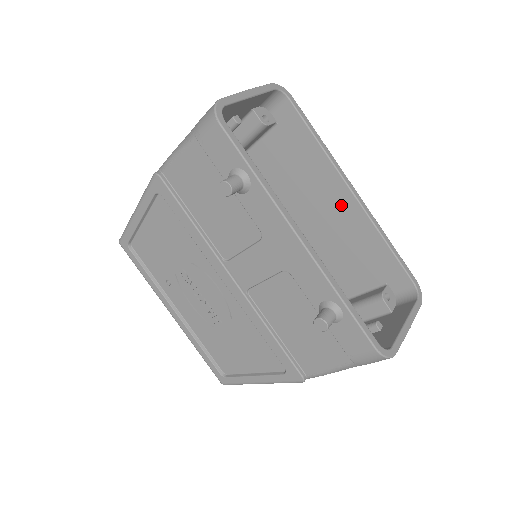
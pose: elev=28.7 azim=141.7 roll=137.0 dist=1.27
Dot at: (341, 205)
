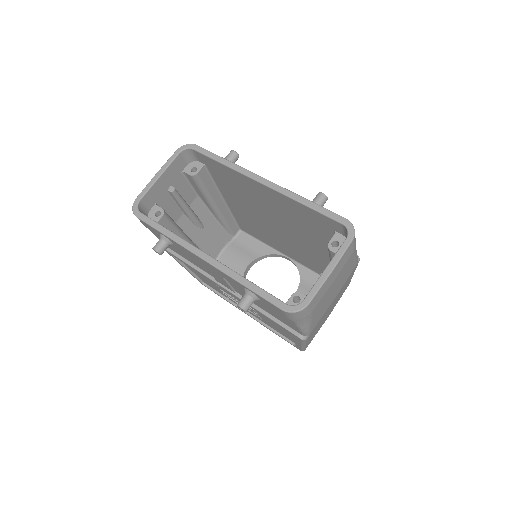
Dot at: (267, 194)
